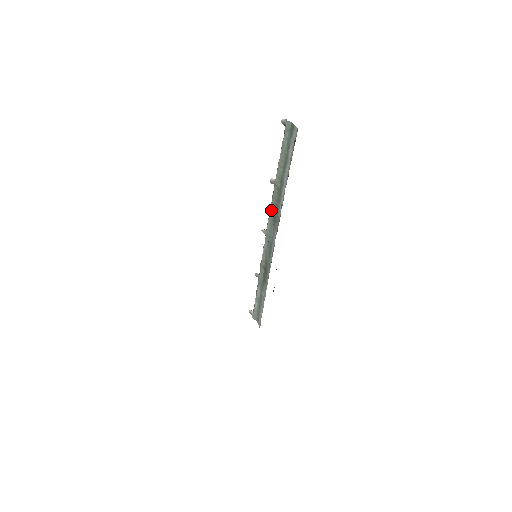
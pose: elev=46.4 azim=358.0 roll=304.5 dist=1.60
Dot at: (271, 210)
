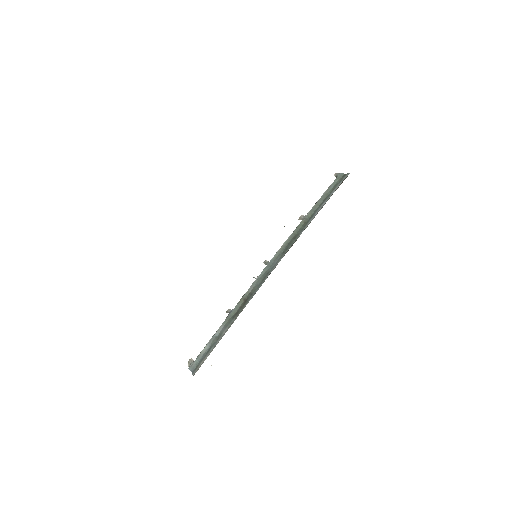
Dot at: (287, 240)
